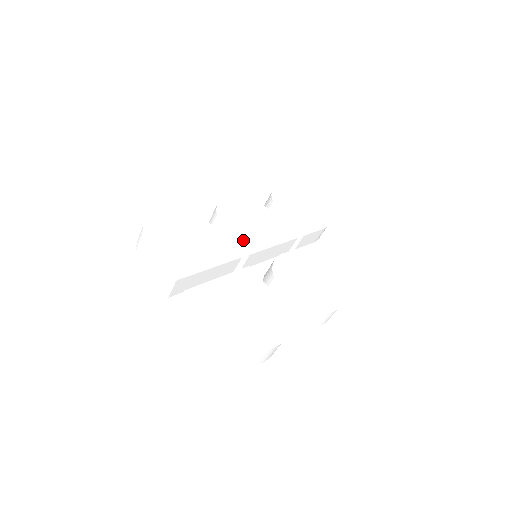
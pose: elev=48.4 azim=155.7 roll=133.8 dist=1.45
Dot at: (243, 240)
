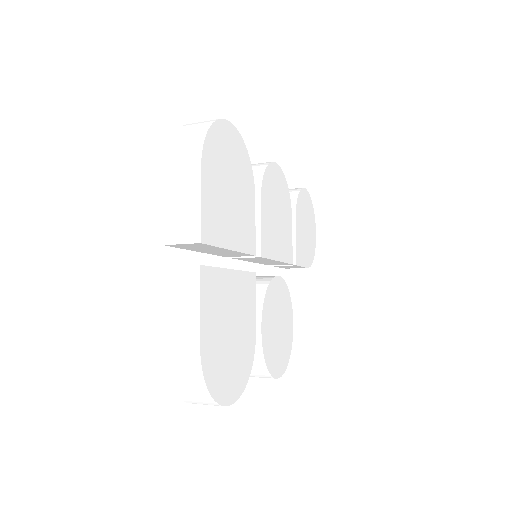
Dot at: (265, 232)
